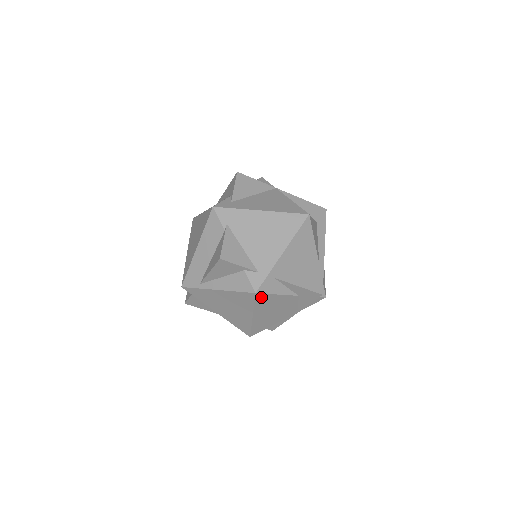
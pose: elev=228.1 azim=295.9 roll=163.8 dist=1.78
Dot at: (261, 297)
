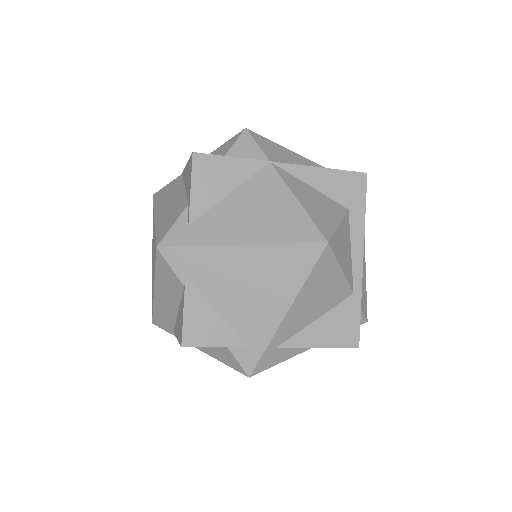
Dot at: occluded
